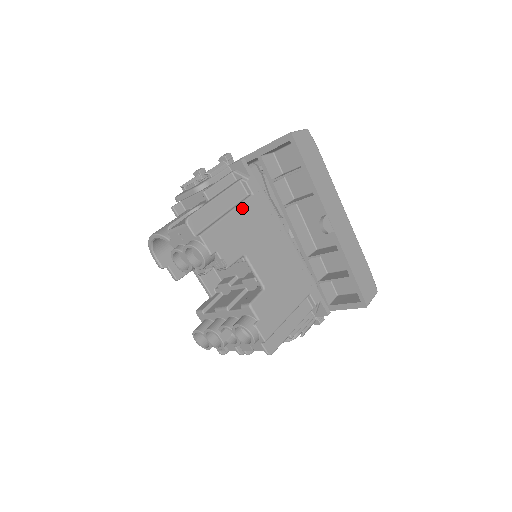
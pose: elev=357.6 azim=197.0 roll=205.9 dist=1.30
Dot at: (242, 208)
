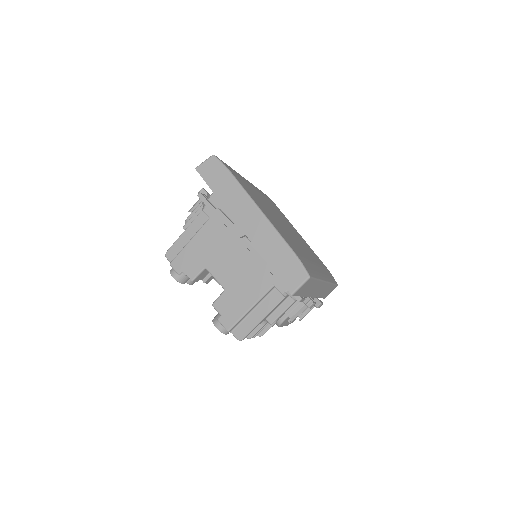
Dot at: (200, 232)
